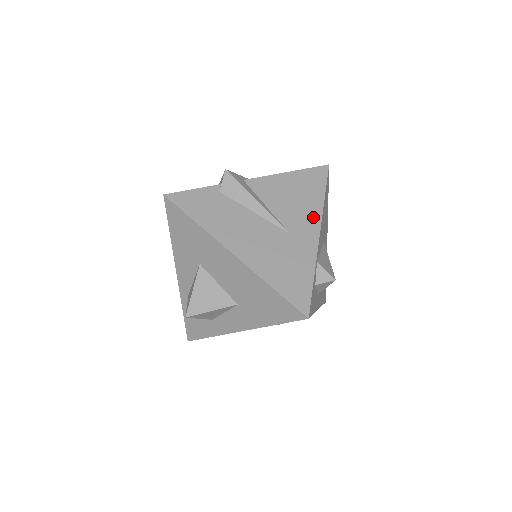
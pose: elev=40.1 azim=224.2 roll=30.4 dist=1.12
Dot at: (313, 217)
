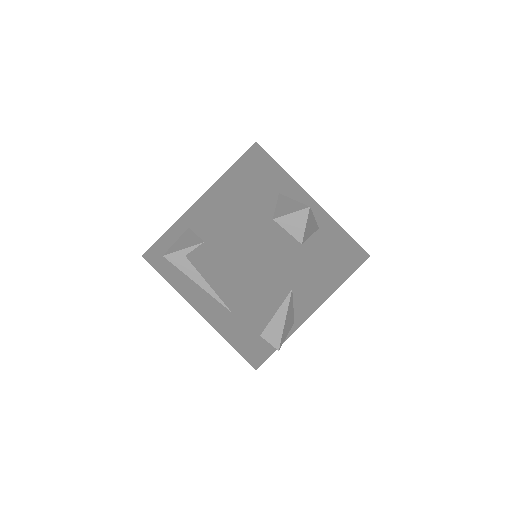
Dot at: (248, 306)
